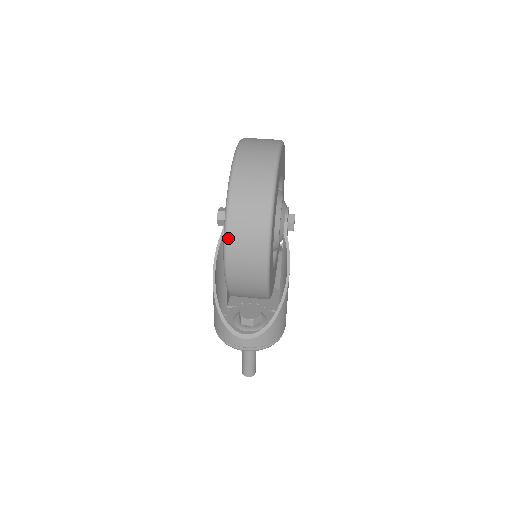
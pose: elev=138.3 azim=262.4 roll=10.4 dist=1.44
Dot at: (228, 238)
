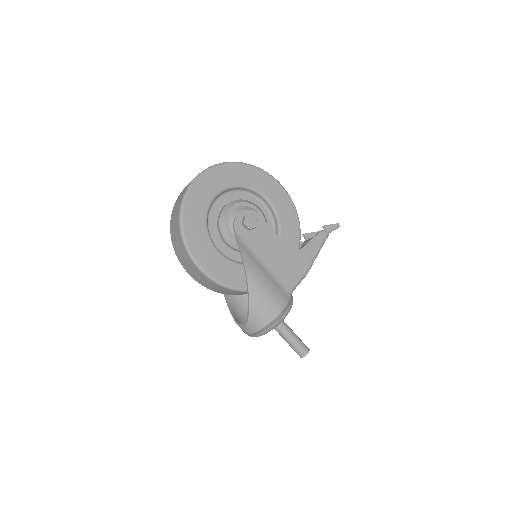
Dot at: (180, 261)
